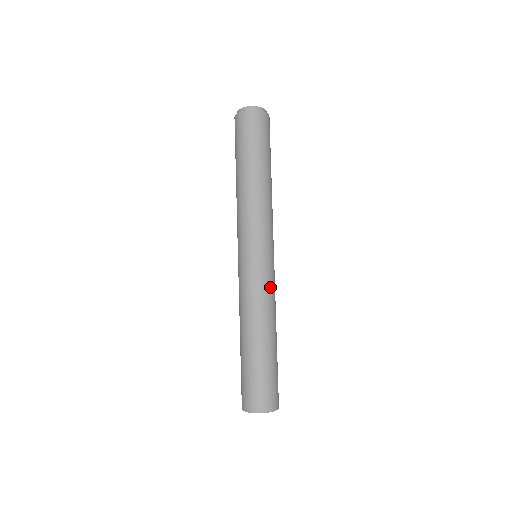
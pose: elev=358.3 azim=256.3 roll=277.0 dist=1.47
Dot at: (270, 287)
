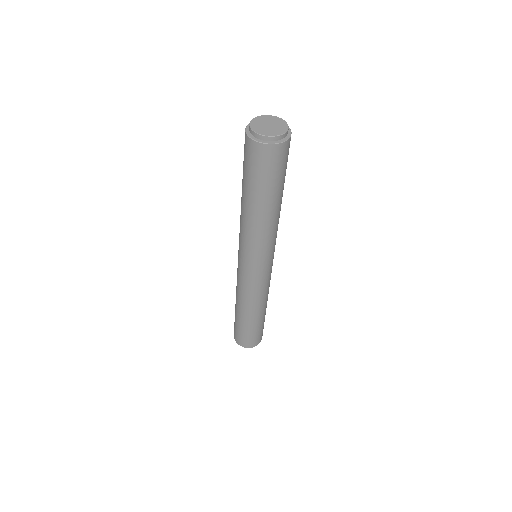
Dot at: (255, 289)
